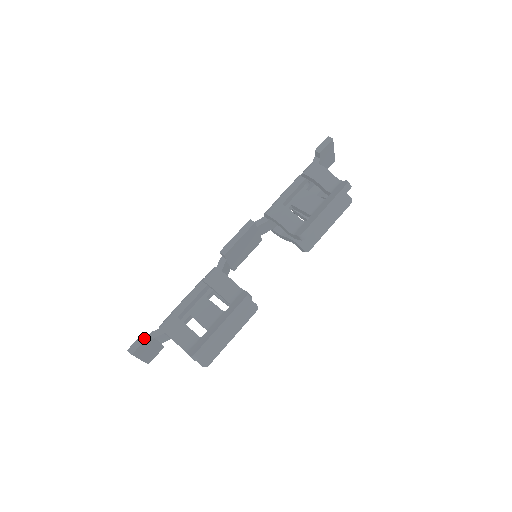
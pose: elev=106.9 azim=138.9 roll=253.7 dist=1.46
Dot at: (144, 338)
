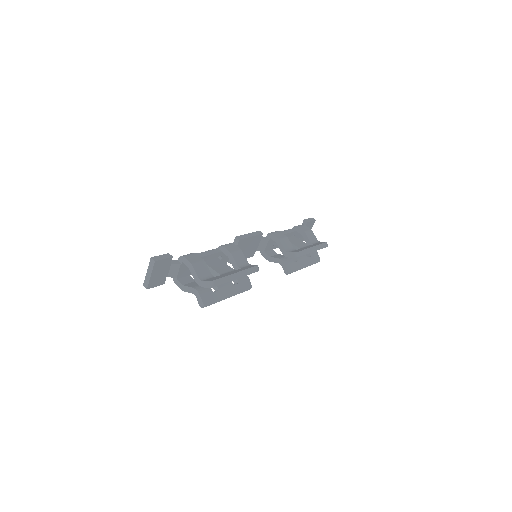
Dot at: (168, 256)
